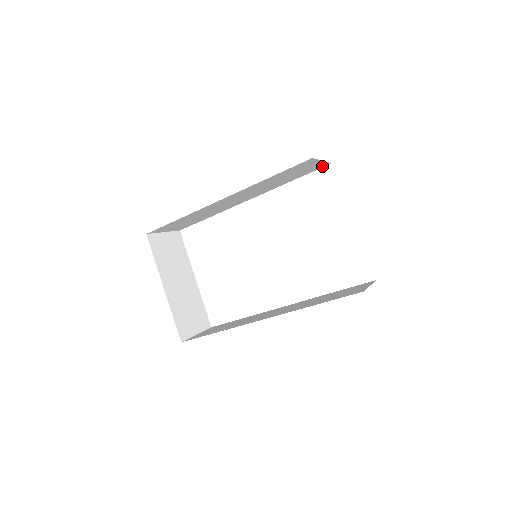
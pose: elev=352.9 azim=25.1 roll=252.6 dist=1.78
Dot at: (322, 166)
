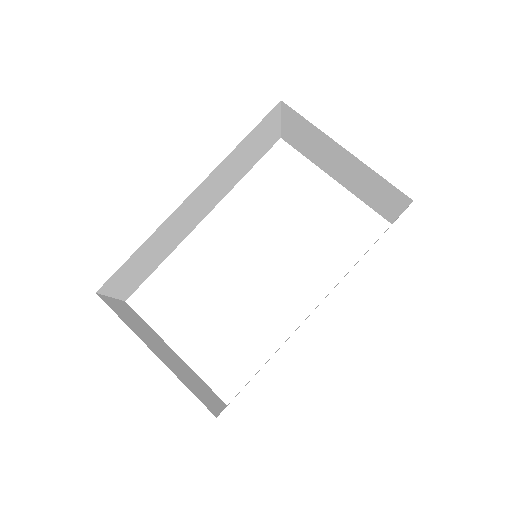
Dot at: (274, 142)
